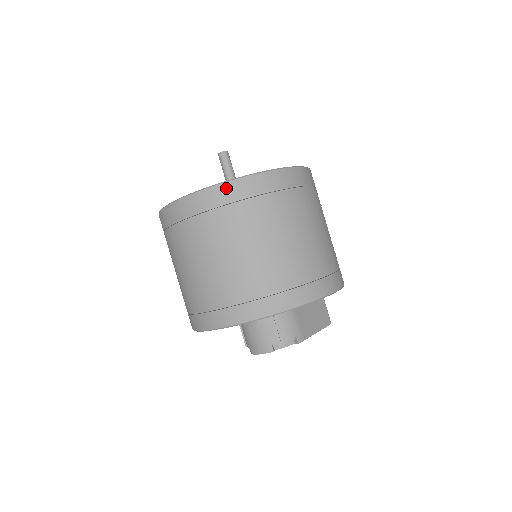
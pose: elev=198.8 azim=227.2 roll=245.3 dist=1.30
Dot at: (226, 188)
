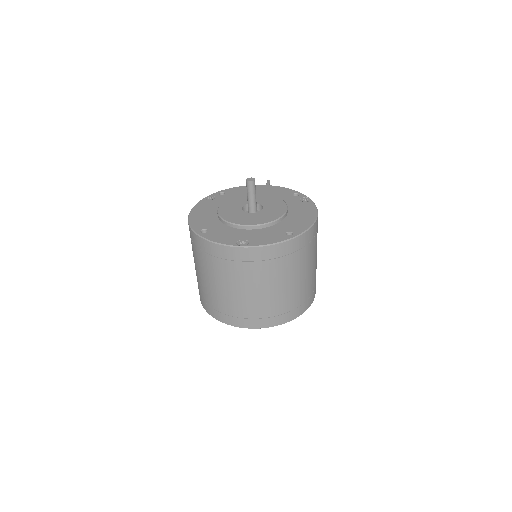
Dot at: (286, 245)
